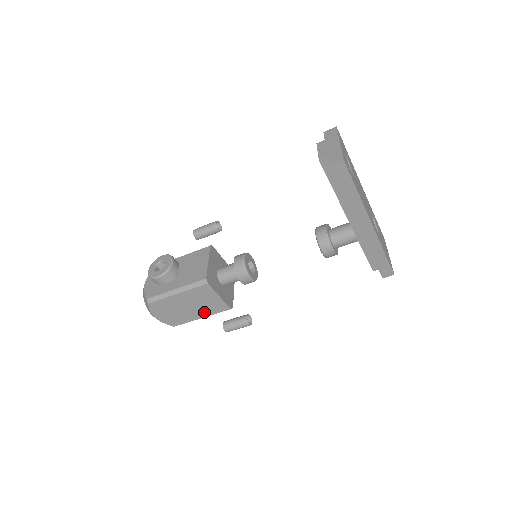
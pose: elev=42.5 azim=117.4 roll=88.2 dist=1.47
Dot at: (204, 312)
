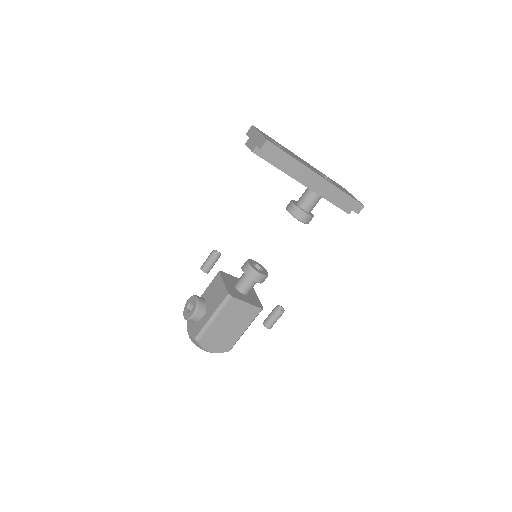
Dot at: (244, 324)
